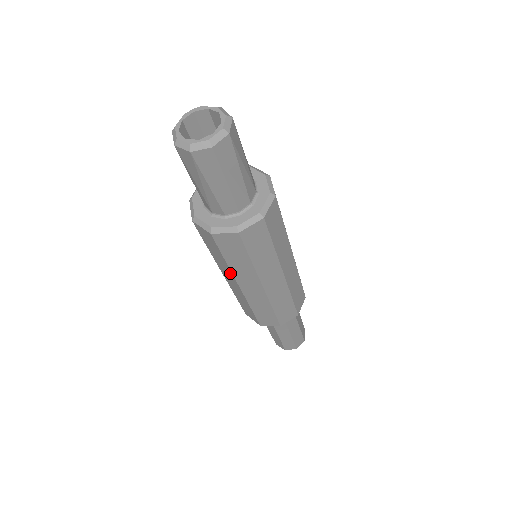
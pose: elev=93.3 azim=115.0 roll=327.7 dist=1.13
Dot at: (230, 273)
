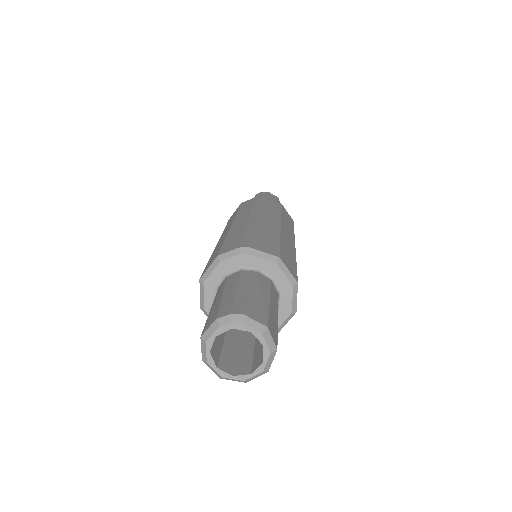
Dot at: occluded
